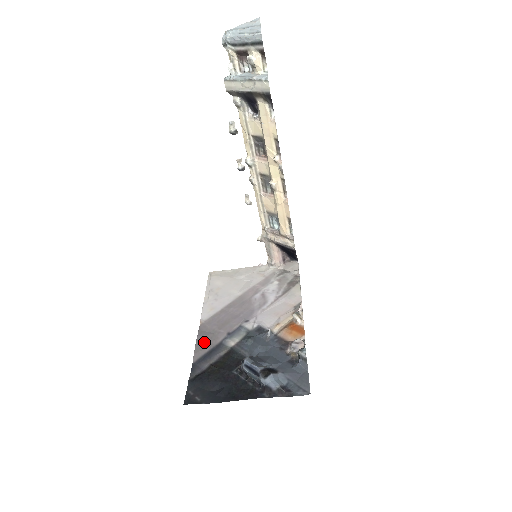
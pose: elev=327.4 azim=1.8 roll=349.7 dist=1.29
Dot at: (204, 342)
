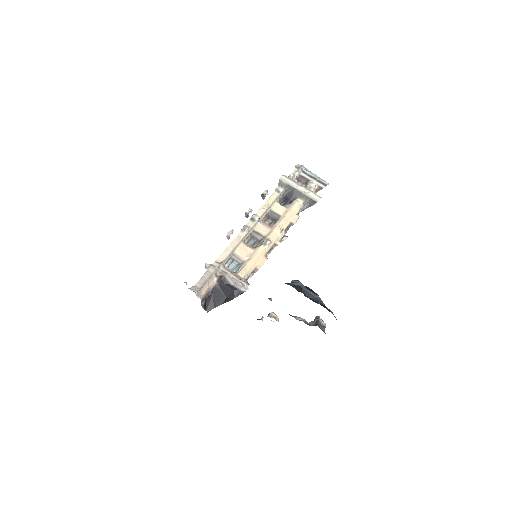
Dot at: occluded
